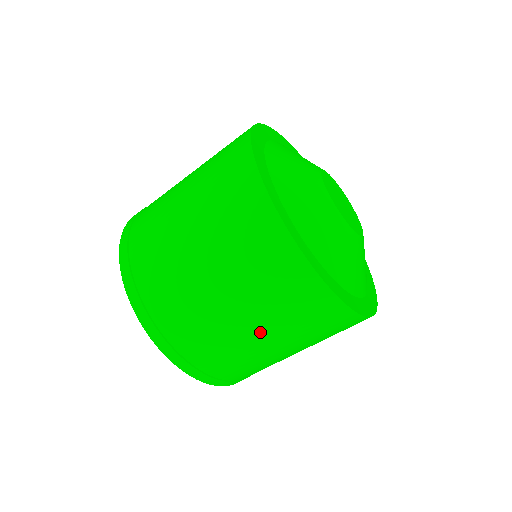
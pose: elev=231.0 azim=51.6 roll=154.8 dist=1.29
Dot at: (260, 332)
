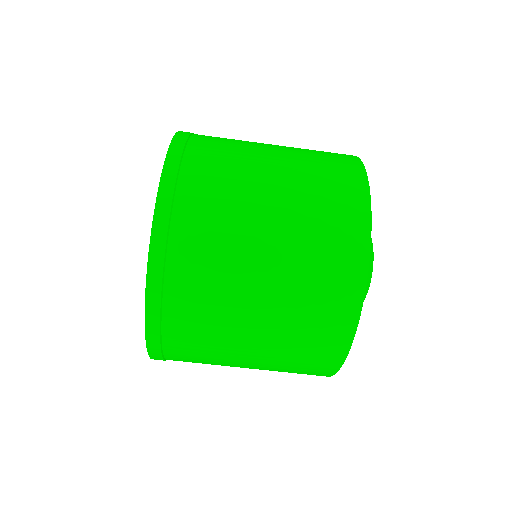
Dot at: (277, 191)
